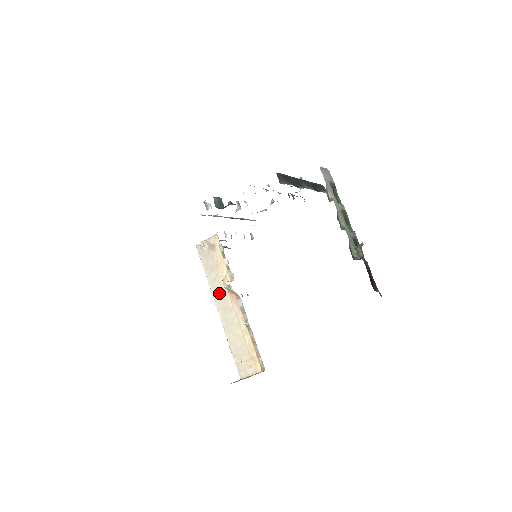
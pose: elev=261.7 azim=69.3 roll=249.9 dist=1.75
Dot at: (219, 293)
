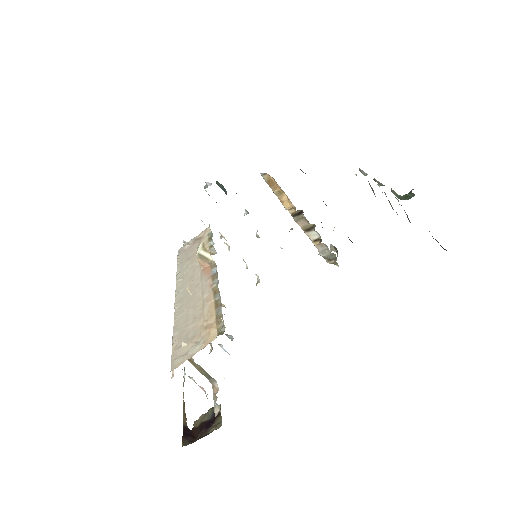
Dot at: (187, 276)
